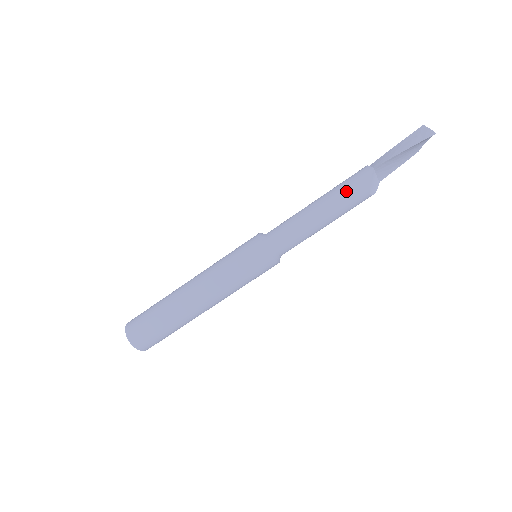
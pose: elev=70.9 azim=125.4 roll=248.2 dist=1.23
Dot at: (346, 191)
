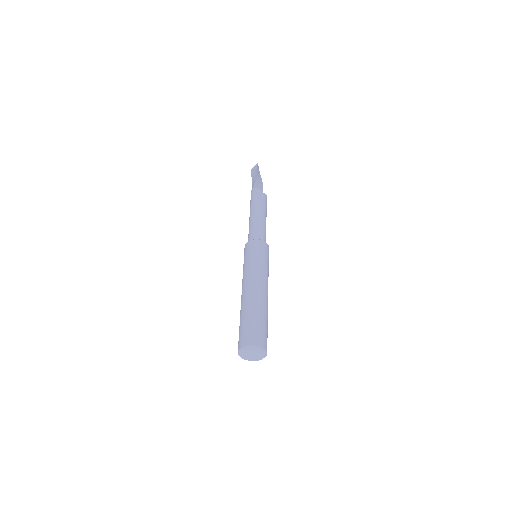
Dot at: (255, 199)
